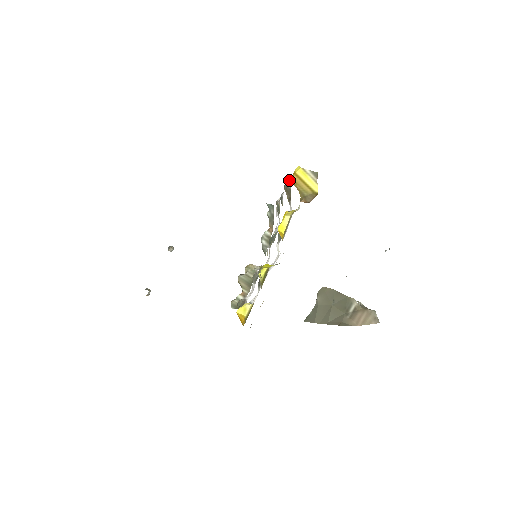
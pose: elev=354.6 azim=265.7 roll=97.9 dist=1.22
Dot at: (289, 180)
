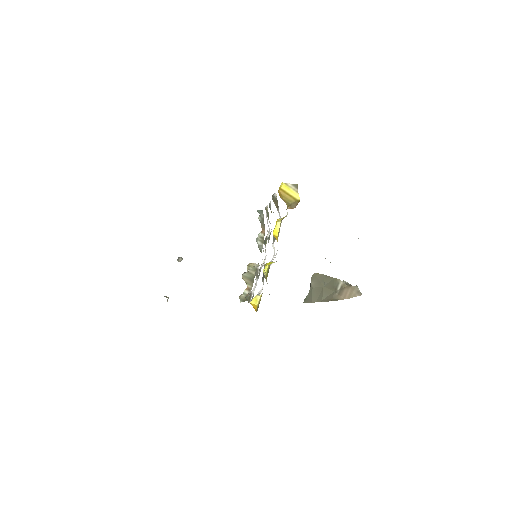
Dot at: occluded
